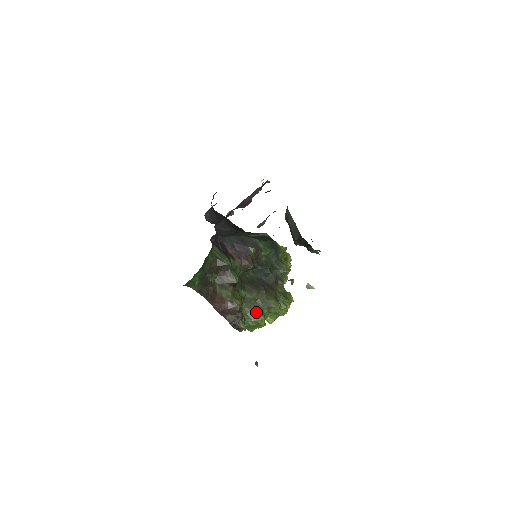
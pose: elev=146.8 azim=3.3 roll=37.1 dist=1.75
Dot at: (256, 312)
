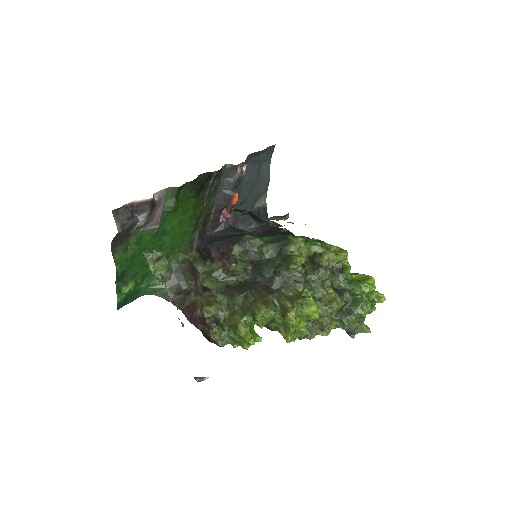
Dot at: (236, 320)
